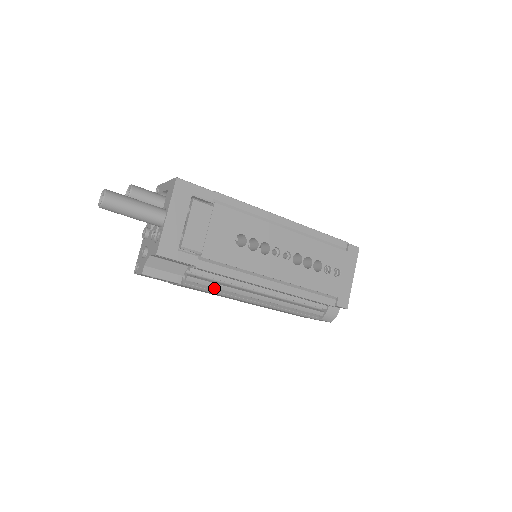
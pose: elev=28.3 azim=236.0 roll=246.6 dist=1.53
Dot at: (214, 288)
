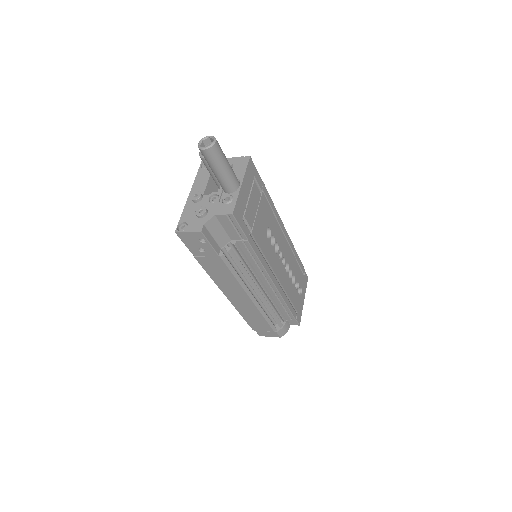
Dot at: occluded
